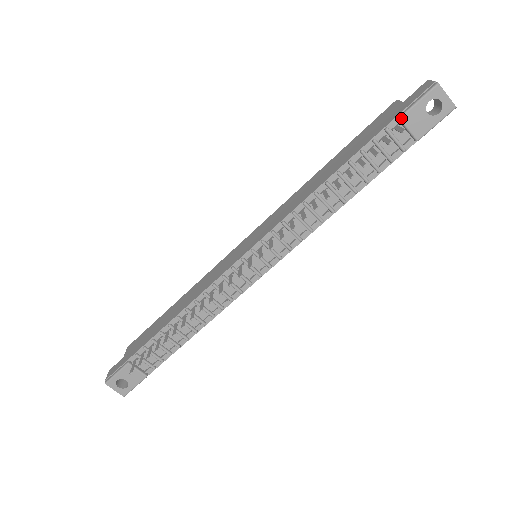
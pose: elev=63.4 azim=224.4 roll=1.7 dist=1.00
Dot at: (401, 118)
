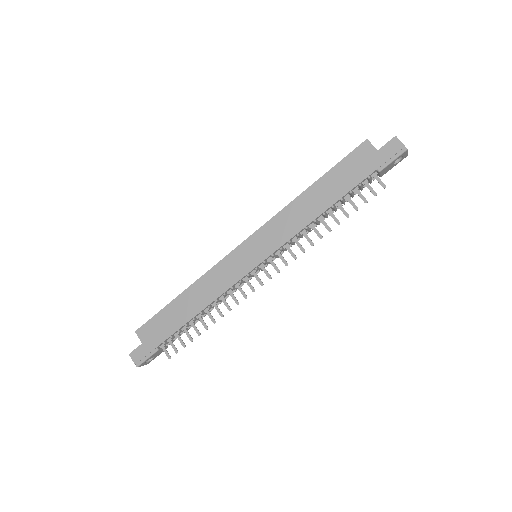
Dot at: (380, 172)
